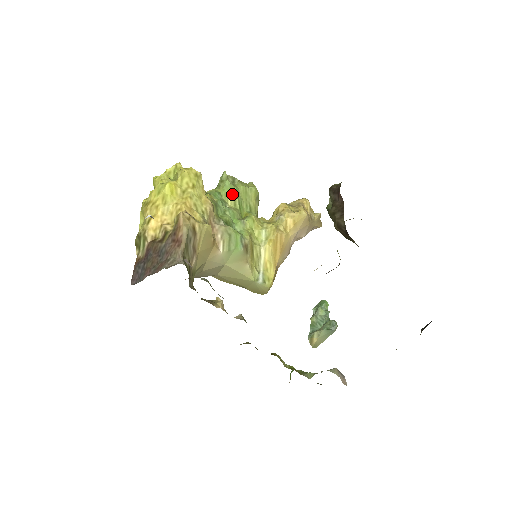
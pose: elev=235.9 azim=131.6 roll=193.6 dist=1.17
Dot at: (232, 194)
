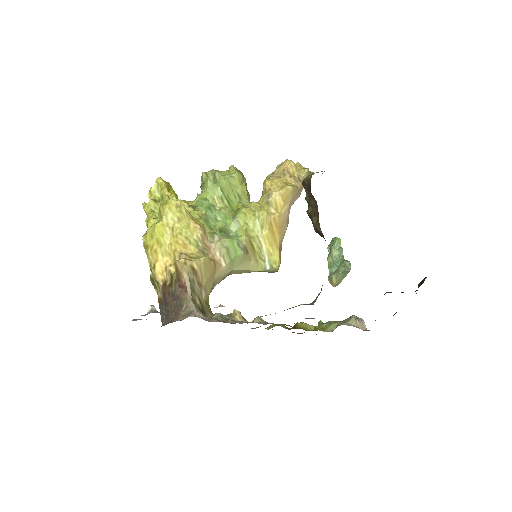
Dot at: (217, 194)
